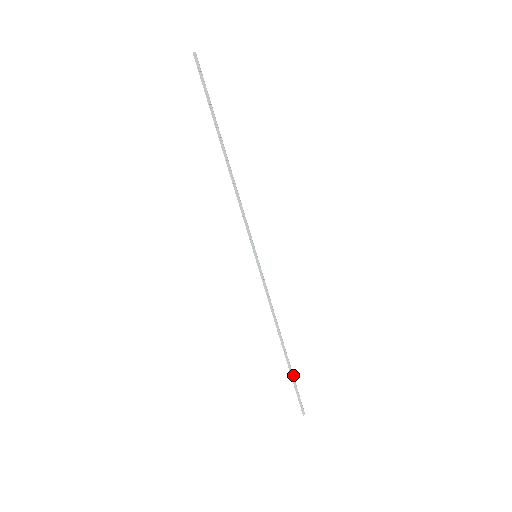
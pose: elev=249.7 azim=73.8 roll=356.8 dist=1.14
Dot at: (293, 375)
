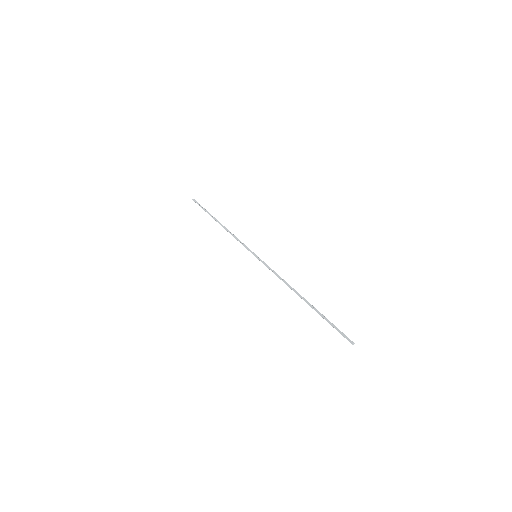
Dot at: (323, 316)
